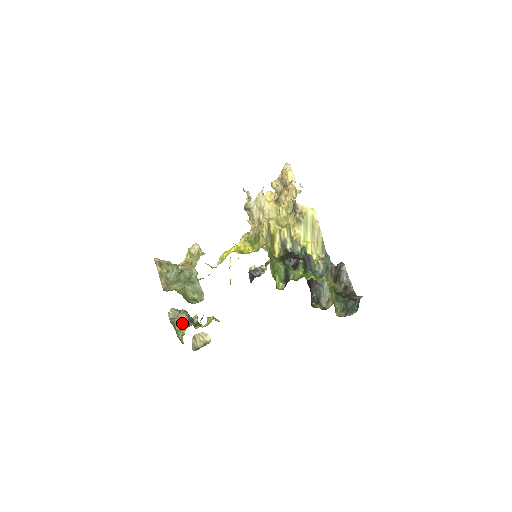
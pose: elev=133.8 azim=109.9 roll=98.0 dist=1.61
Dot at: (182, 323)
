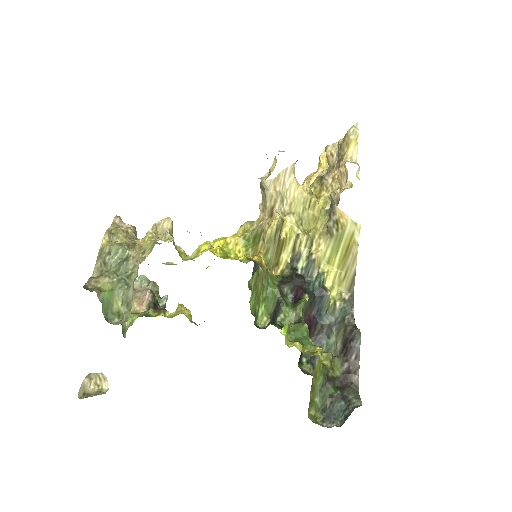
Dot at: (141, 303)
